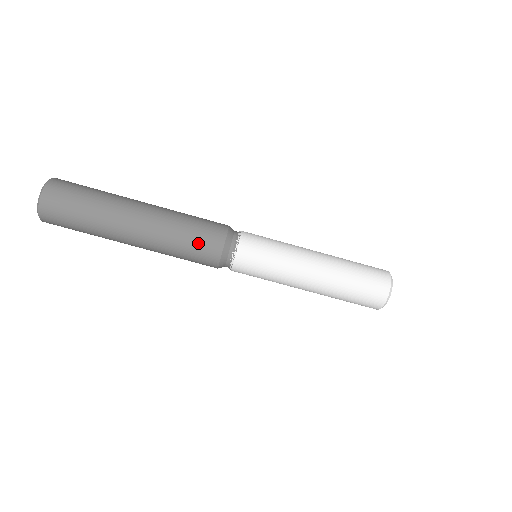
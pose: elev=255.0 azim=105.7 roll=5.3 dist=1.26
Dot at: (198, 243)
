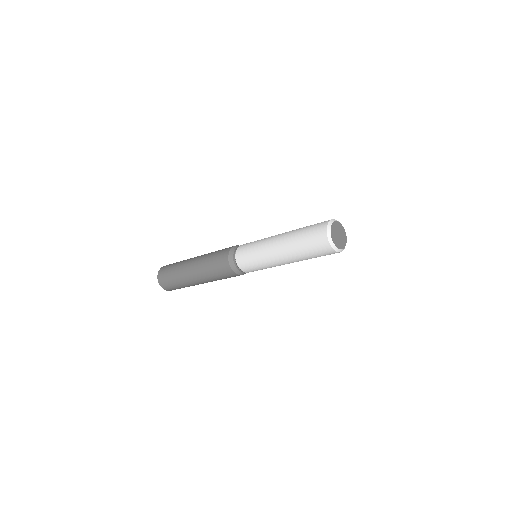
Dot at: (222, 274)
